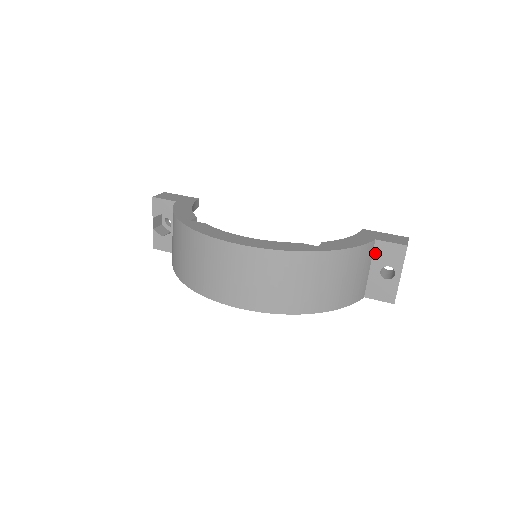
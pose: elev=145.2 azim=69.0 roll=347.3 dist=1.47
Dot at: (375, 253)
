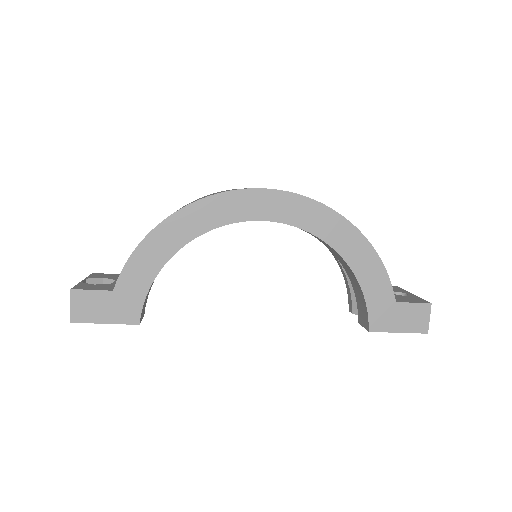
Dot at: occluded
